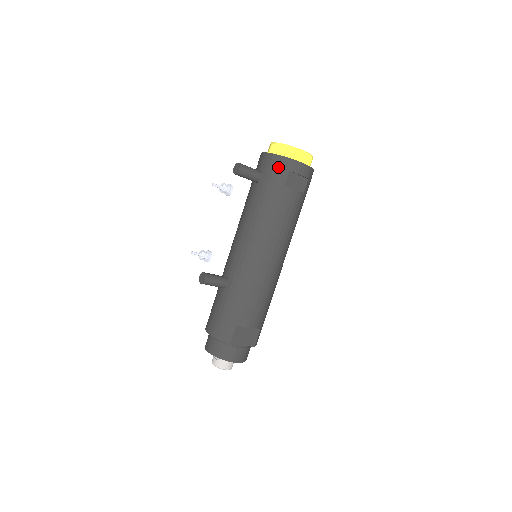
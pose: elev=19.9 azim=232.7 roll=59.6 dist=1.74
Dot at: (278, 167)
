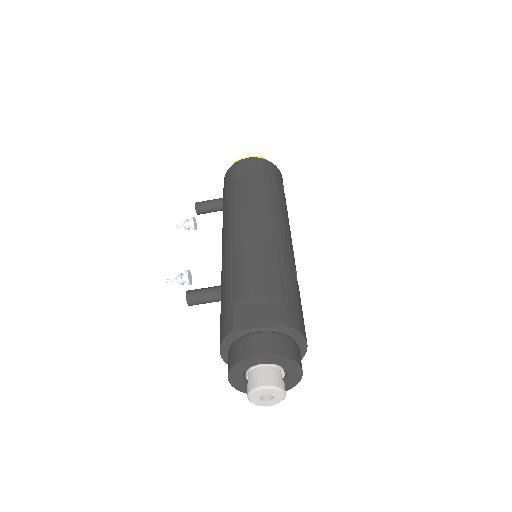
Dot at: (227, 178)
